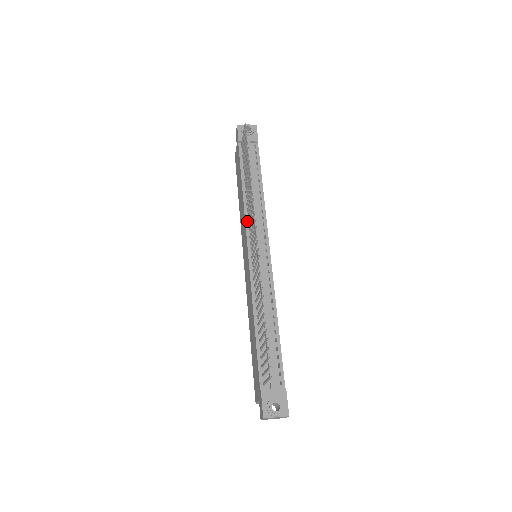
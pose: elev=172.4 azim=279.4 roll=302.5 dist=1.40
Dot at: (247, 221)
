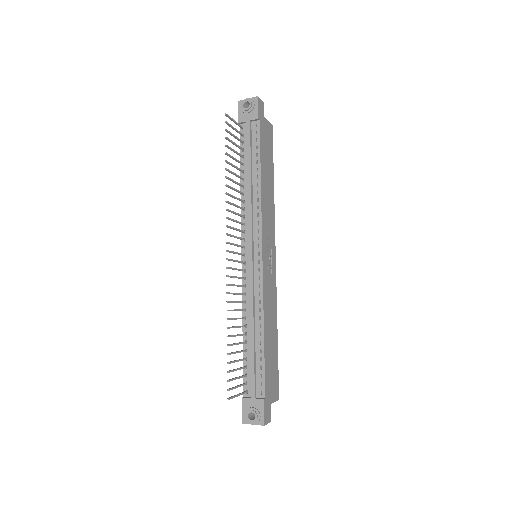
Dot at: (243, 221)
